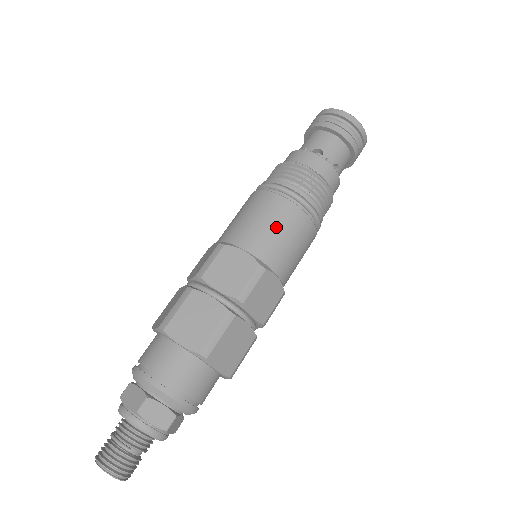
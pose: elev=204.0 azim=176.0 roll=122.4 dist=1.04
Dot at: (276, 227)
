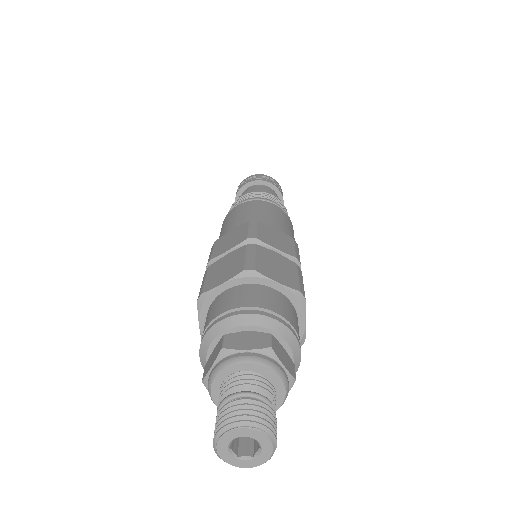
Dot at: (284, 221)
